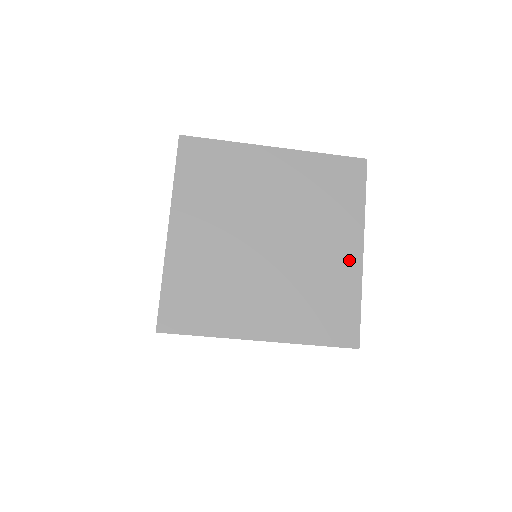
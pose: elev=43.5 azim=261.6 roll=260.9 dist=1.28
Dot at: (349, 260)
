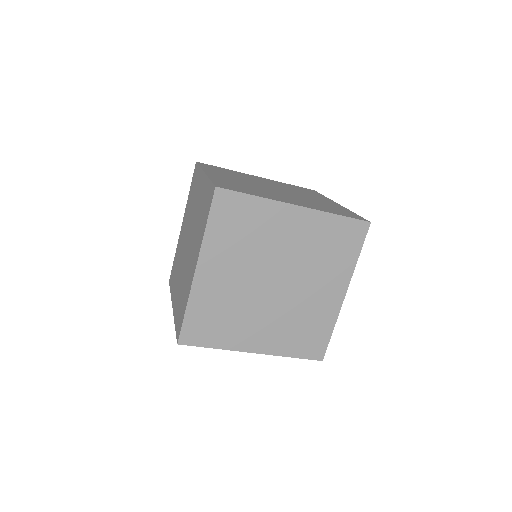
Dot at: (333, 301)
